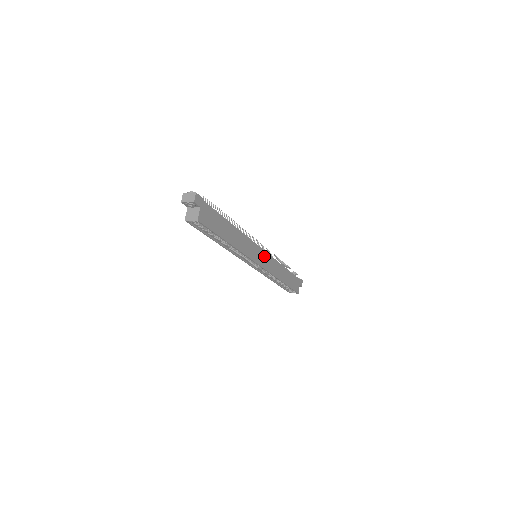
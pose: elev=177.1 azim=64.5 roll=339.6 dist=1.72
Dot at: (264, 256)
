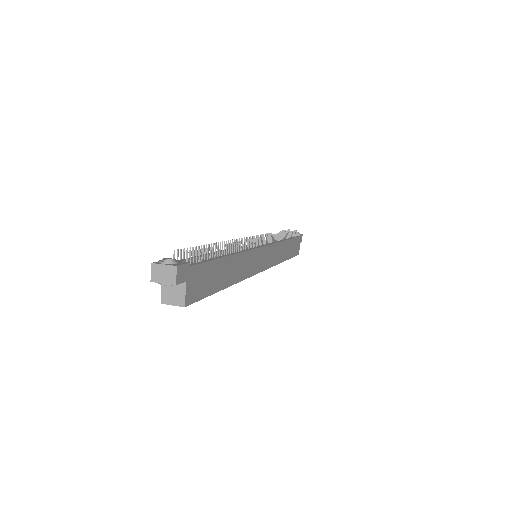
Dot at: (267, 252)
